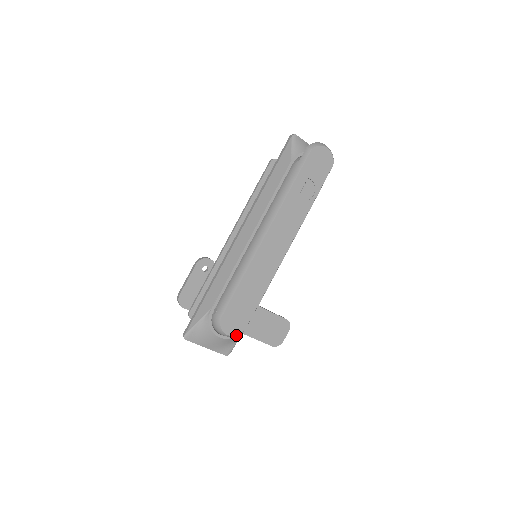
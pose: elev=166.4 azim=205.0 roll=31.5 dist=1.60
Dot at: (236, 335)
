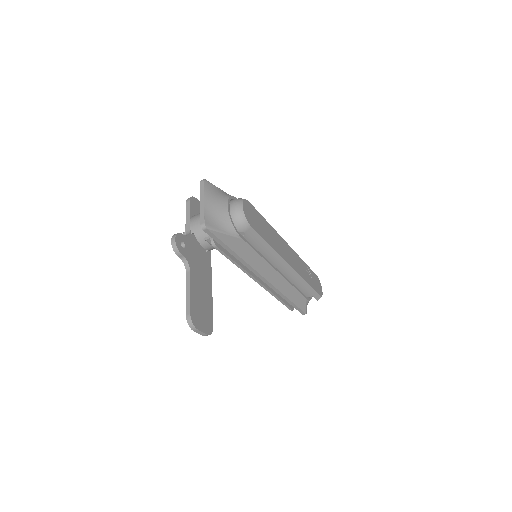
Dot at: (243, 217)
